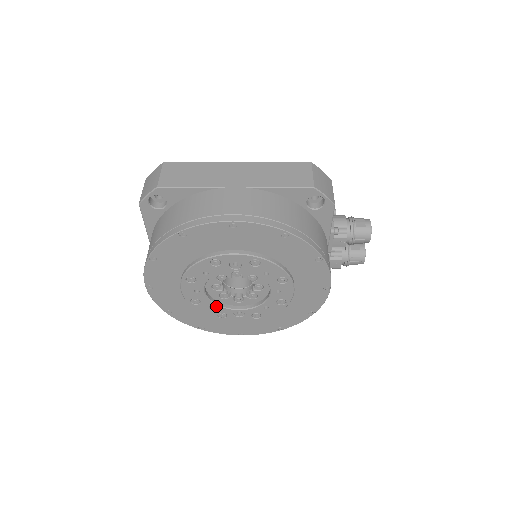
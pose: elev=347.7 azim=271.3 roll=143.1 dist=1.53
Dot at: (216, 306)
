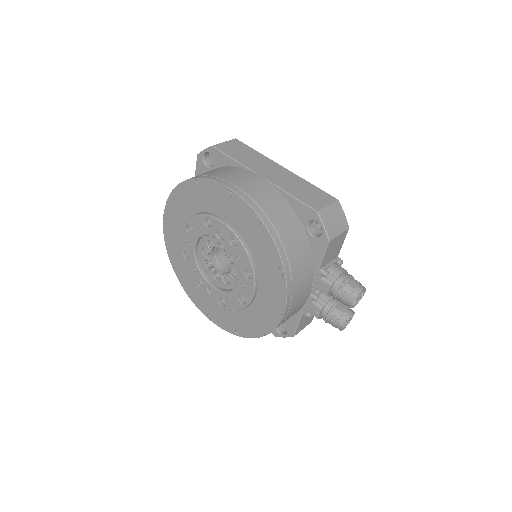
Dot at: (198, 270)
